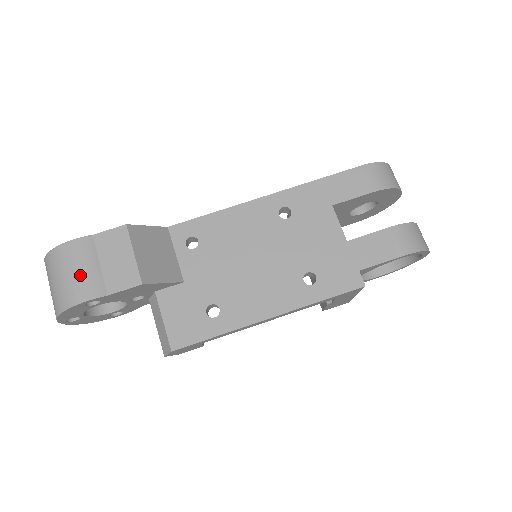
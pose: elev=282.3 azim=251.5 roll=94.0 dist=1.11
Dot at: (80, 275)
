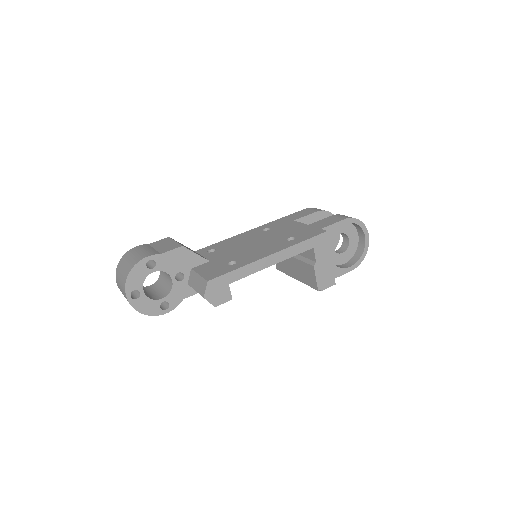
Dot at: (142, 252)
